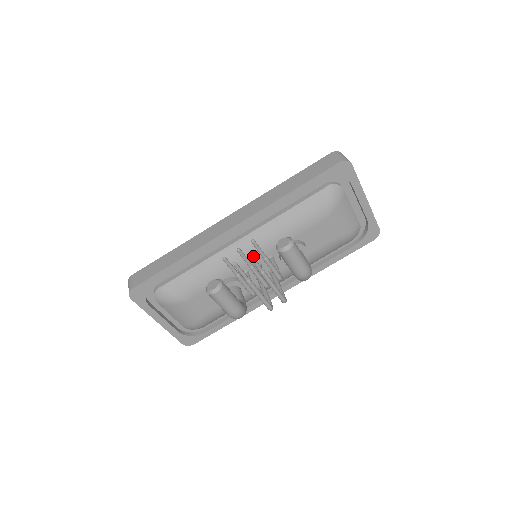
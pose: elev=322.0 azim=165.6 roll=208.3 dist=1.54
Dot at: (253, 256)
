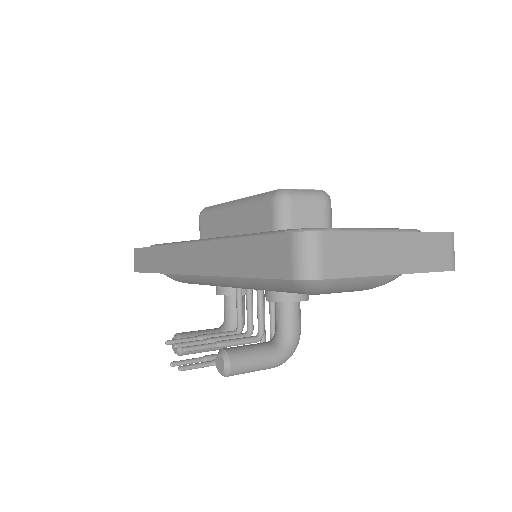
Dot at: (234, 287)
